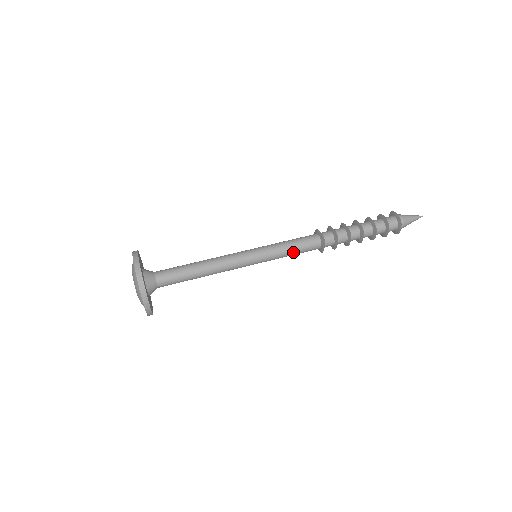
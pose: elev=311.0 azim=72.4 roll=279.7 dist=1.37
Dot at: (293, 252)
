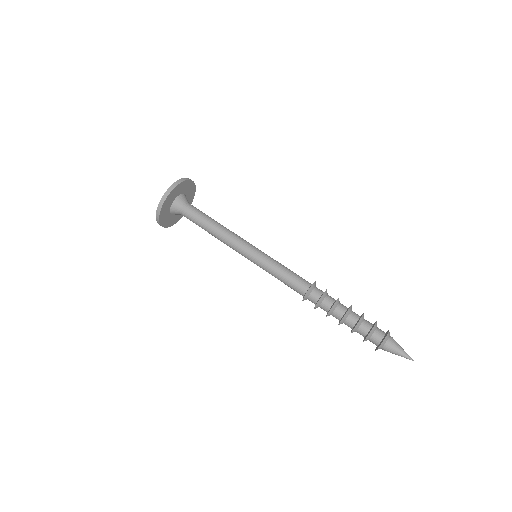
Dot at: (280, 280)
